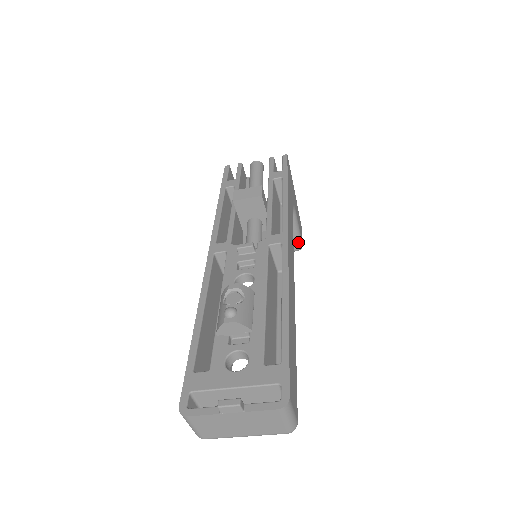
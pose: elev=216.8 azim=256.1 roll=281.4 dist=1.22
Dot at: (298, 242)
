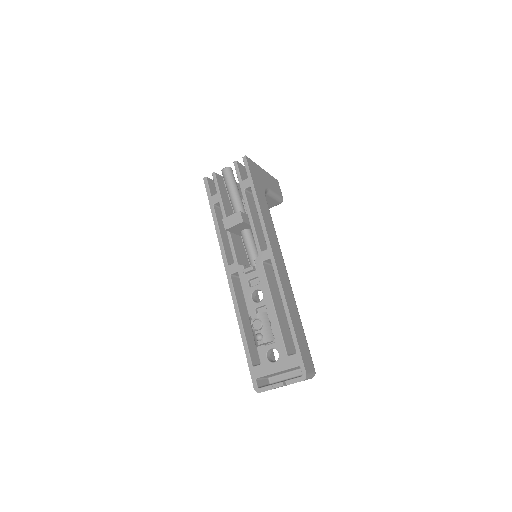
Dot at: (279, 200)
